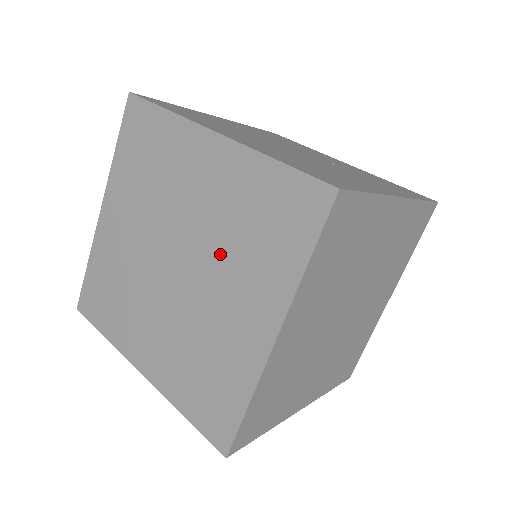
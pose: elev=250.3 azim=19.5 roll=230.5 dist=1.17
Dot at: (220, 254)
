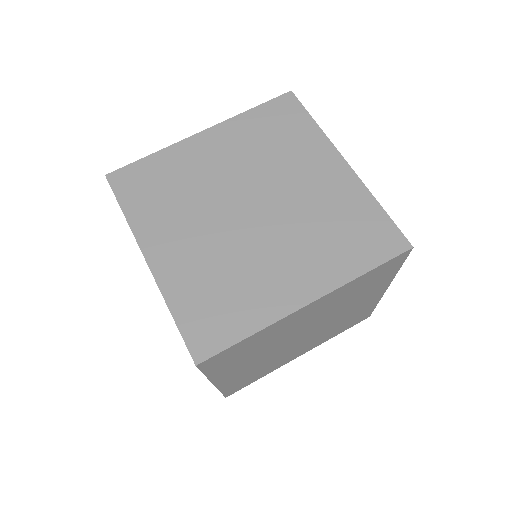
Dot at: (298, 227)
